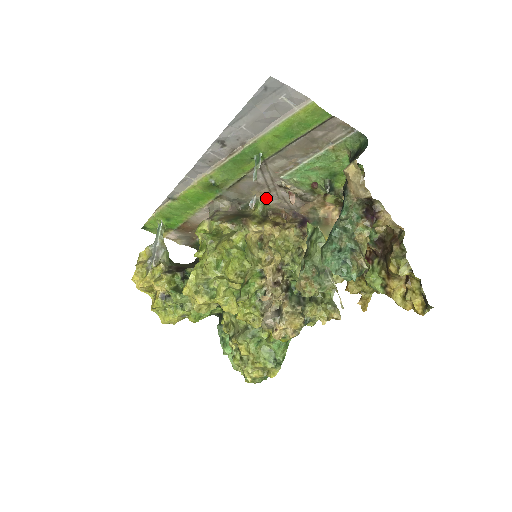
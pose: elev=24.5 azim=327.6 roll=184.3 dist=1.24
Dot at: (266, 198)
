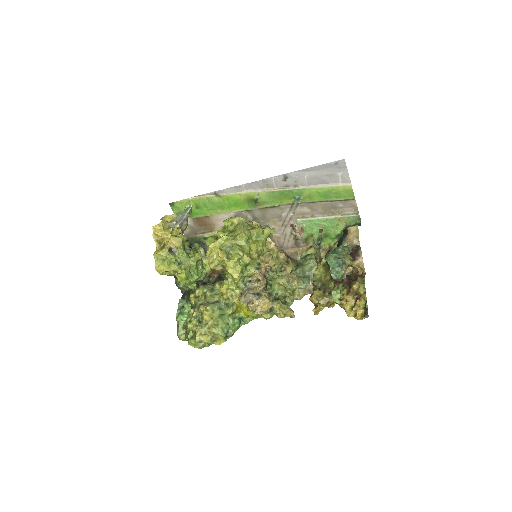
Dot at: (275, 229)
